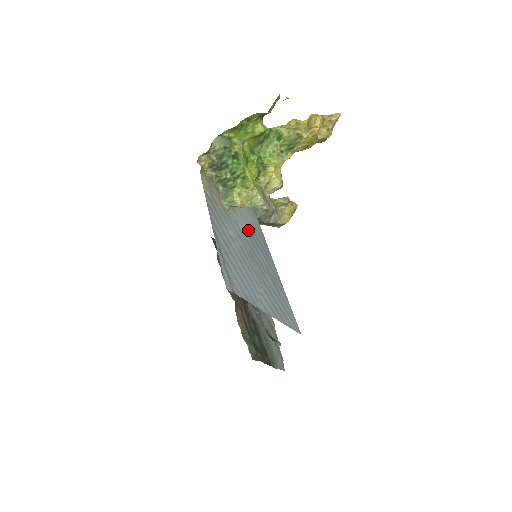
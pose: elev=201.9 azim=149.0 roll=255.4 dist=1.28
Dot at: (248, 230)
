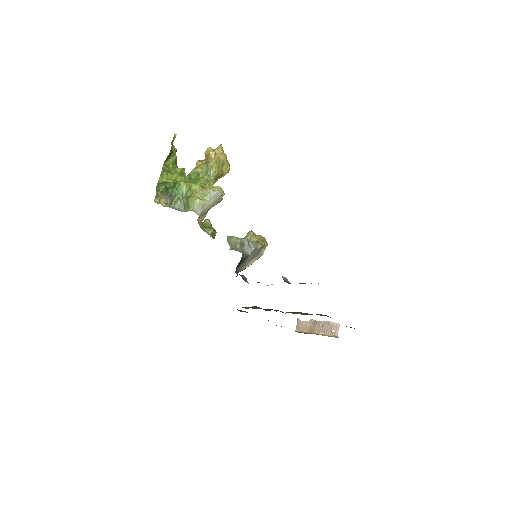
Dot at: occluded
